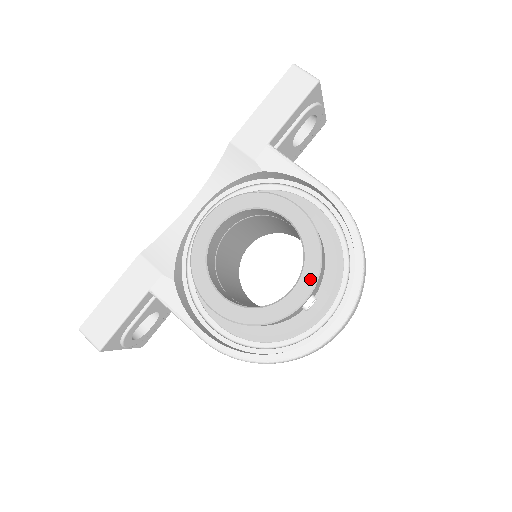
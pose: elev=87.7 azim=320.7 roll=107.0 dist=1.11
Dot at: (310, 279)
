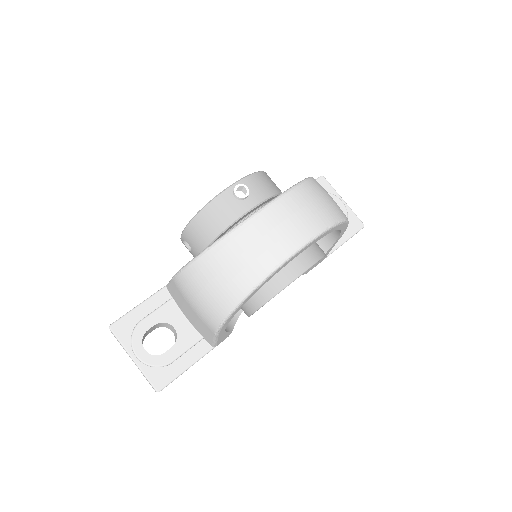
Dot at: occluded
